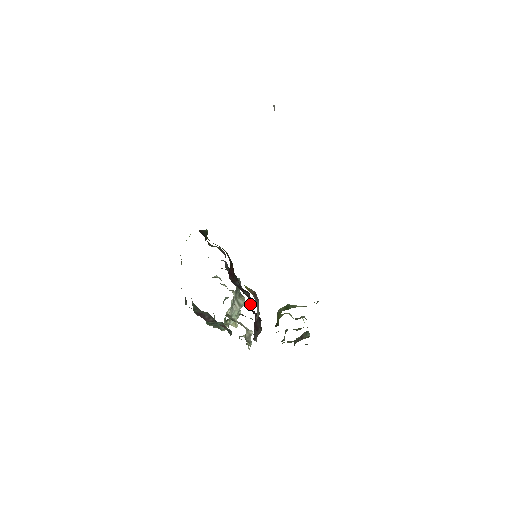
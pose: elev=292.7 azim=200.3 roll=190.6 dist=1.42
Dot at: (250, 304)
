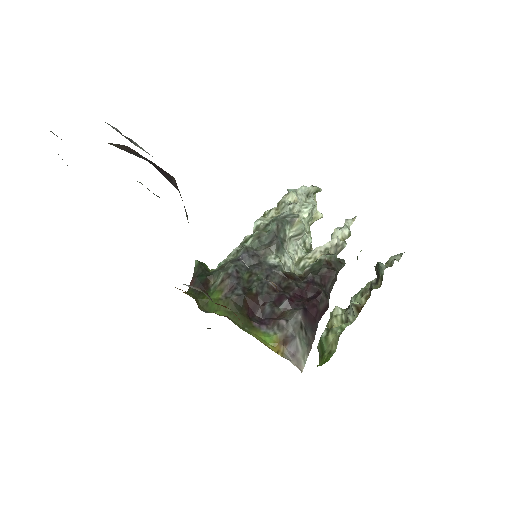
Dot at: (299, 292)
